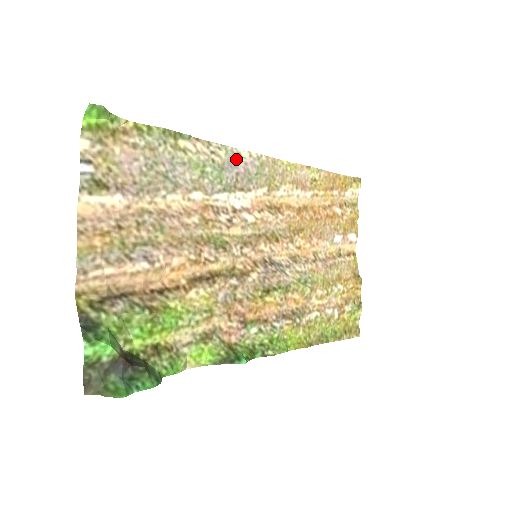
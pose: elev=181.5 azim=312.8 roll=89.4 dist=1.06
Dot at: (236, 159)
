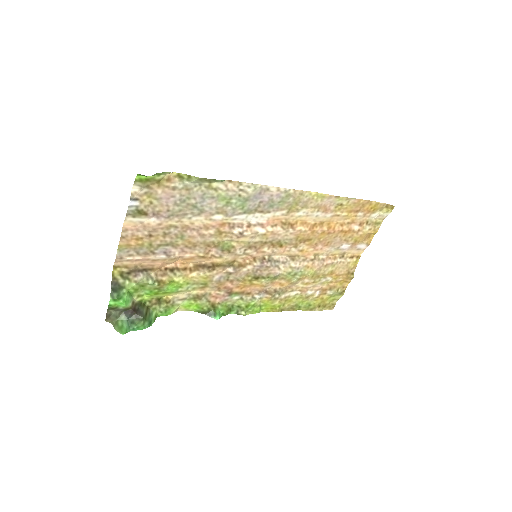
Dot at: (263, 192)
